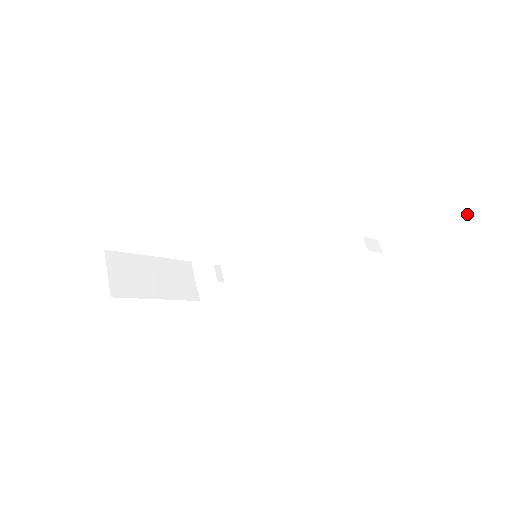
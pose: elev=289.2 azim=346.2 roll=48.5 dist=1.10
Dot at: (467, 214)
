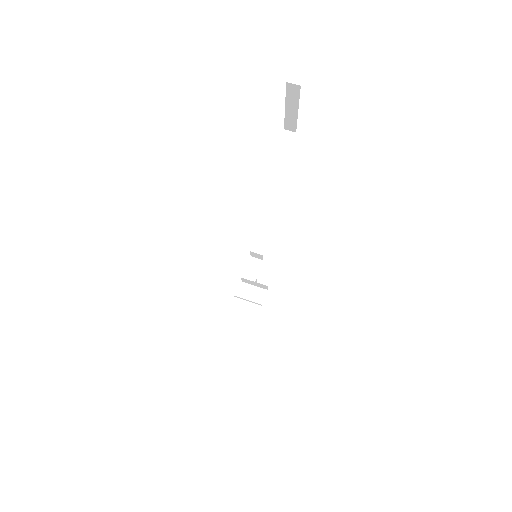
Dot at: (299, 88)
